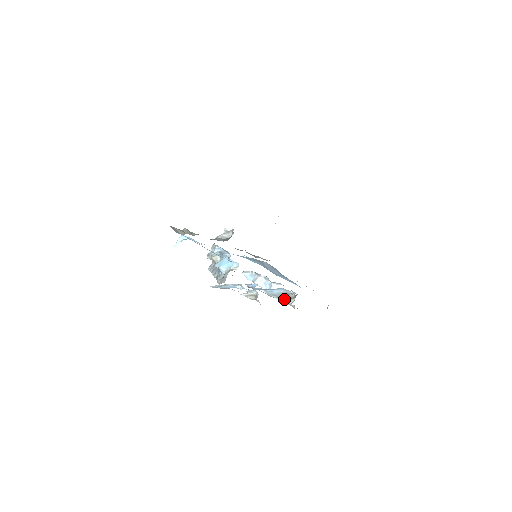
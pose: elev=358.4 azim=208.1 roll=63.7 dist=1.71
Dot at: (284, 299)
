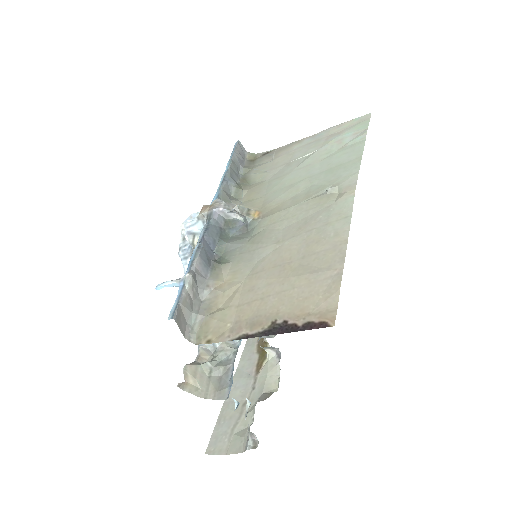
Dot at: occluded
